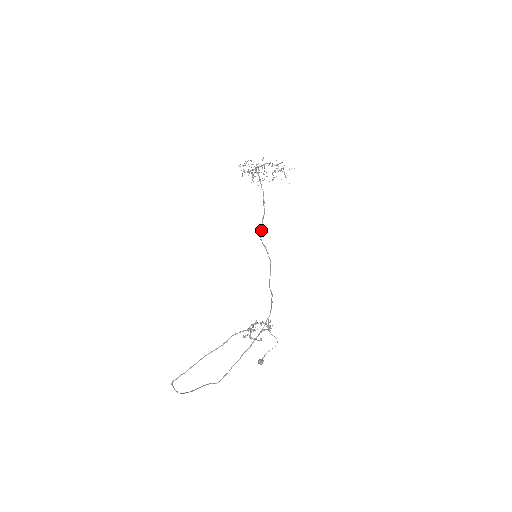
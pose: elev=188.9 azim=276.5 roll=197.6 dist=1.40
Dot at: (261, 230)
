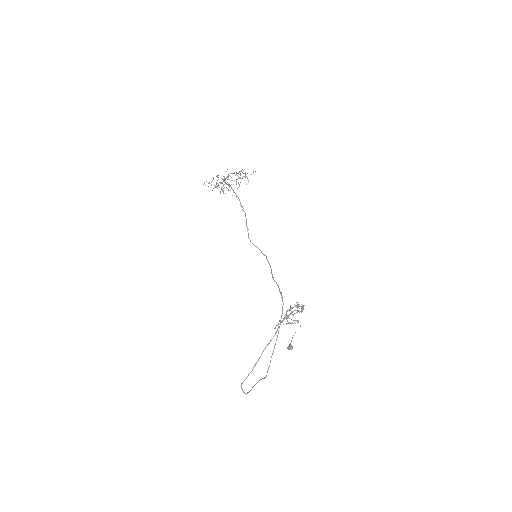
Dot at: (248, 233)
